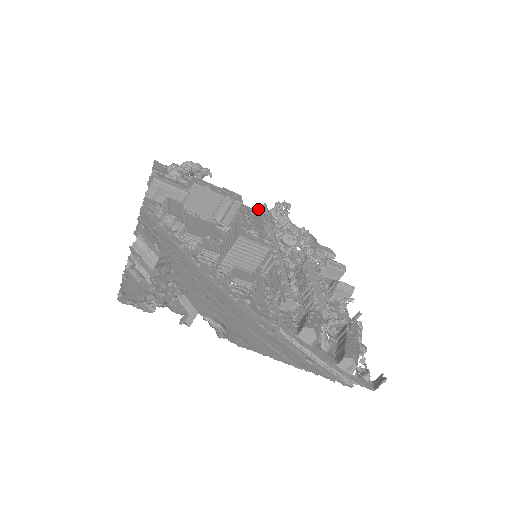
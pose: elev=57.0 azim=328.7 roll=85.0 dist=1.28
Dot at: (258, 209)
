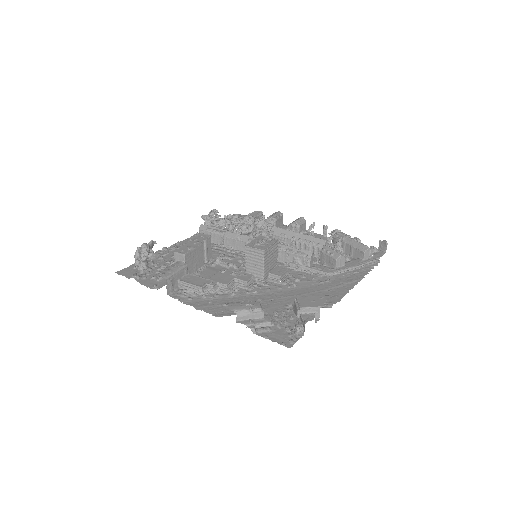
Dot at: (202, 232)
